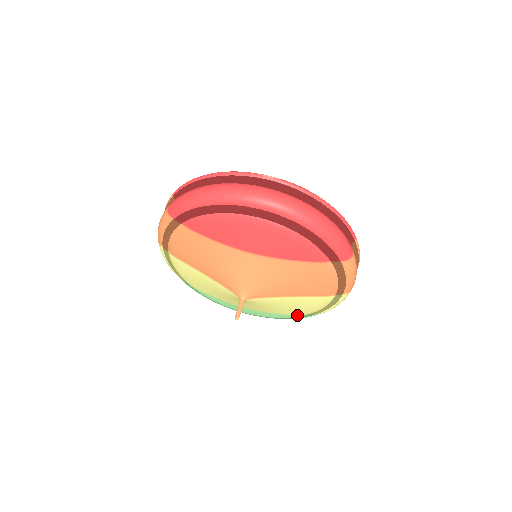
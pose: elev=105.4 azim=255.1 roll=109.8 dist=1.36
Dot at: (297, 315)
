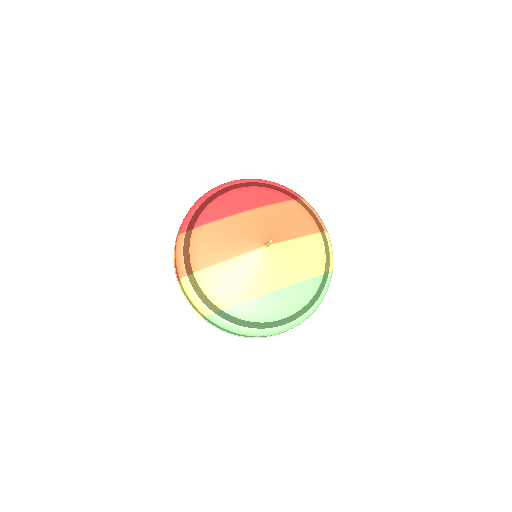
Dot at: (317, 277)
